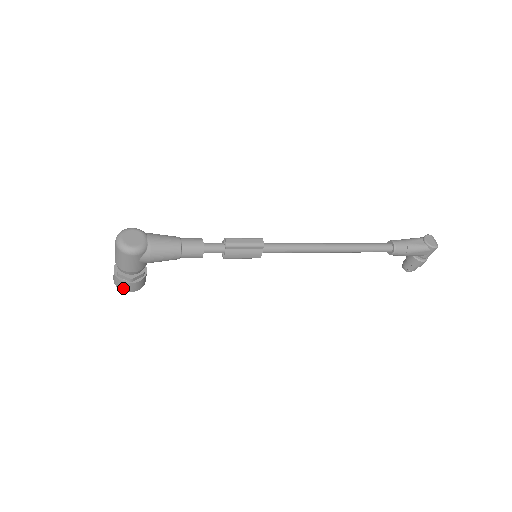
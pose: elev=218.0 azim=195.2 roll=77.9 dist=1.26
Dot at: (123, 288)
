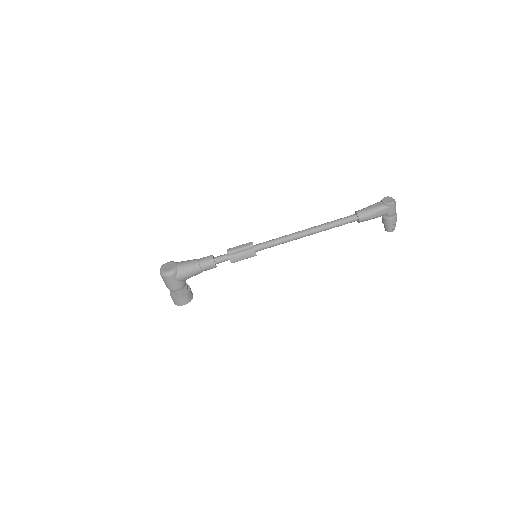
Dot at: (178, 304)
